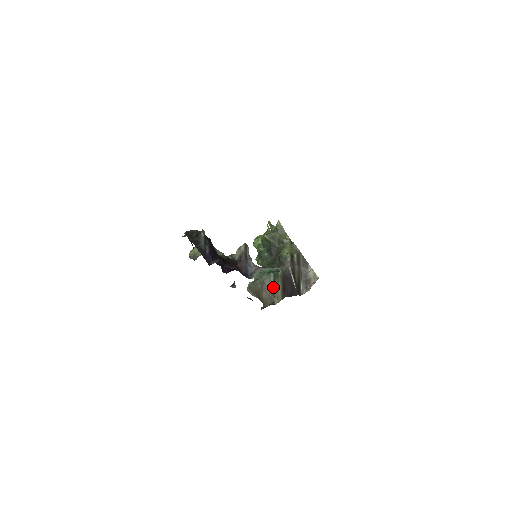
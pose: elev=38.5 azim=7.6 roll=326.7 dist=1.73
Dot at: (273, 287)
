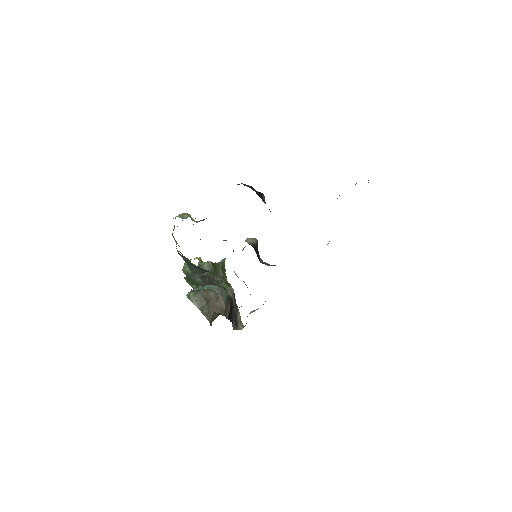
Dot at: (227, 302)
